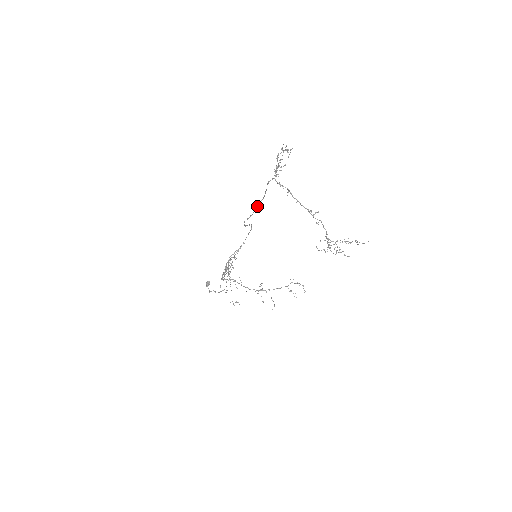
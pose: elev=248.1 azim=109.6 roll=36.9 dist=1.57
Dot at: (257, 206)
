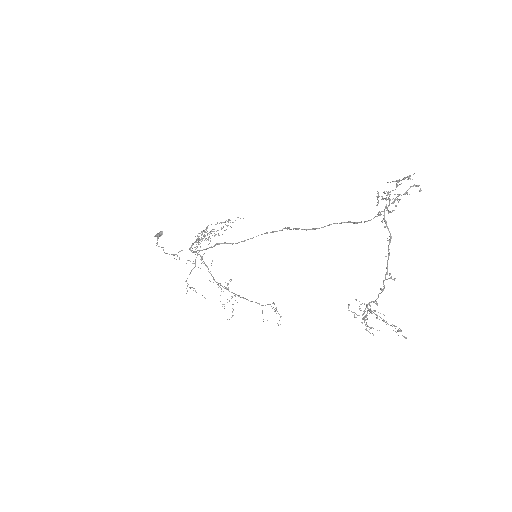
Dot at: (331, 224)
